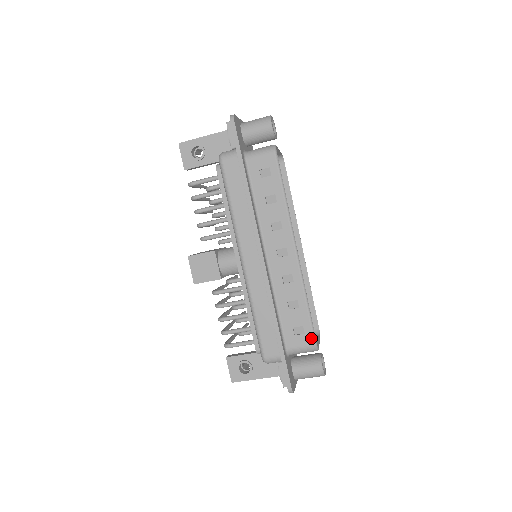
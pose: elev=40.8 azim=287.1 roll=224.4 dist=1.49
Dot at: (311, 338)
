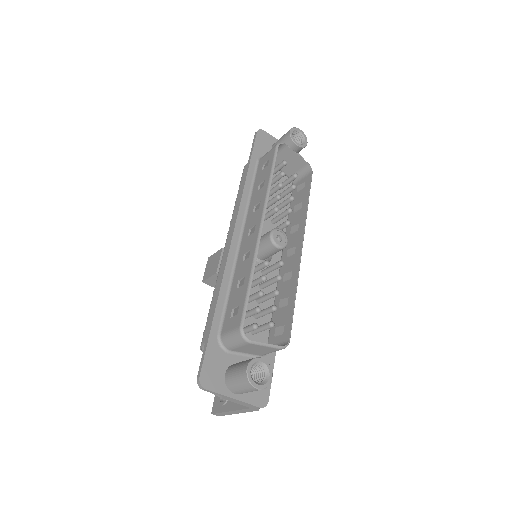
Dot at: (240, 319)
